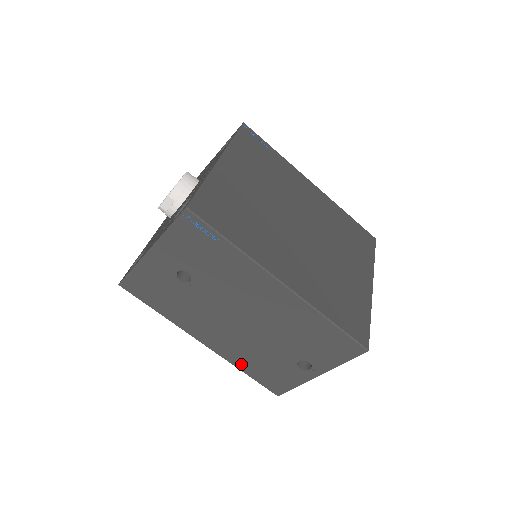
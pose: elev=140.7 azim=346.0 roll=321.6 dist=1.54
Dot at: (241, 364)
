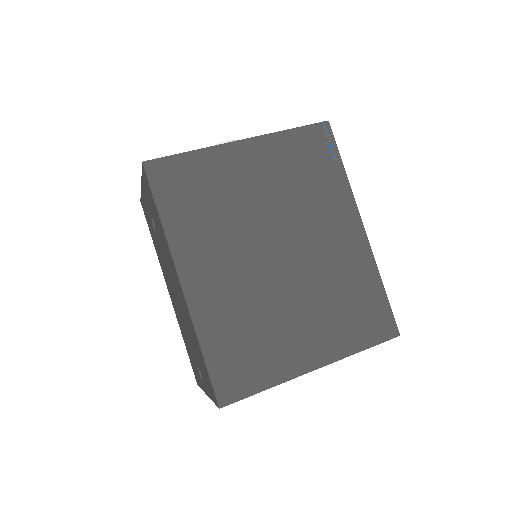
Dot at: occluded
